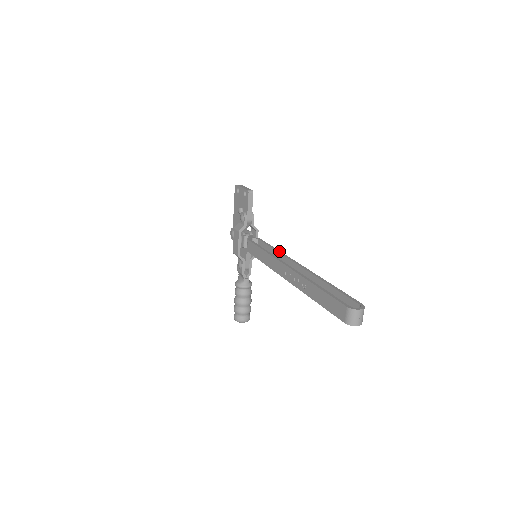
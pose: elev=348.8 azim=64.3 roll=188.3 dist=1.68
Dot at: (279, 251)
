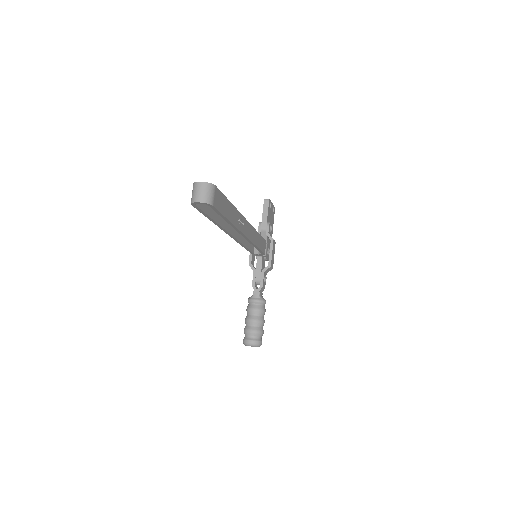
Dot at: (256, 231)
